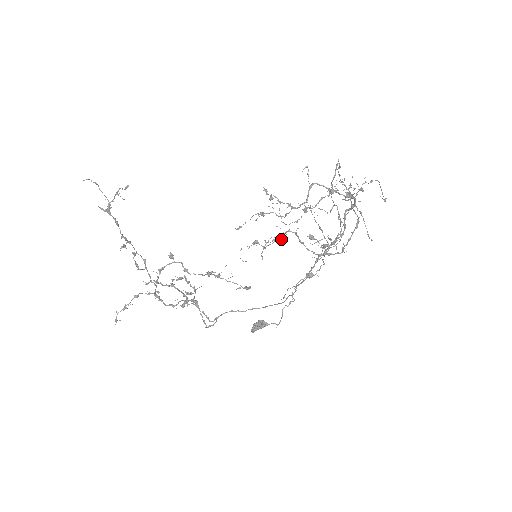
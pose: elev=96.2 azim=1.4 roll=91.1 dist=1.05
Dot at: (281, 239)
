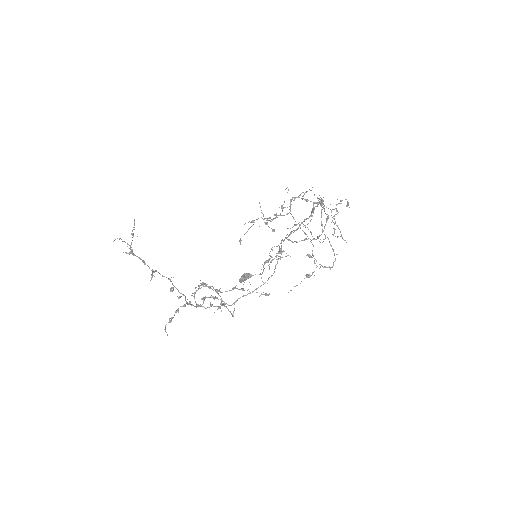
Dot at: (281, 251)
